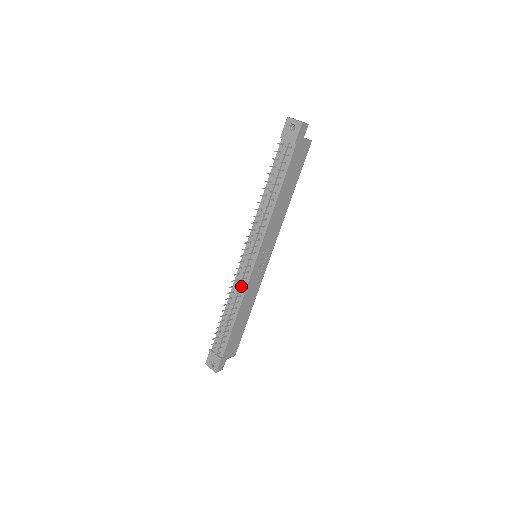
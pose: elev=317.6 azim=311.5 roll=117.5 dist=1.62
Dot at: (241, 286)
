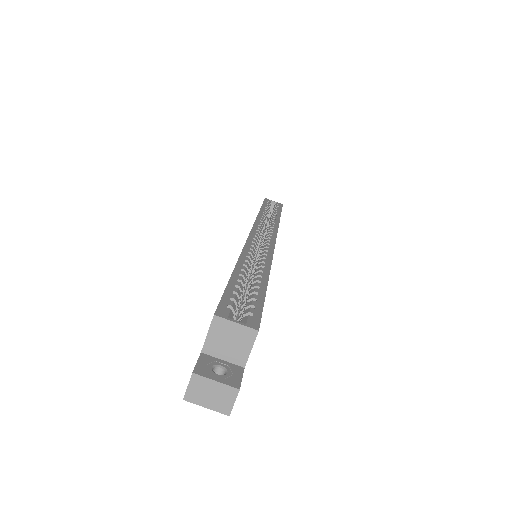
Dot at: occluded
